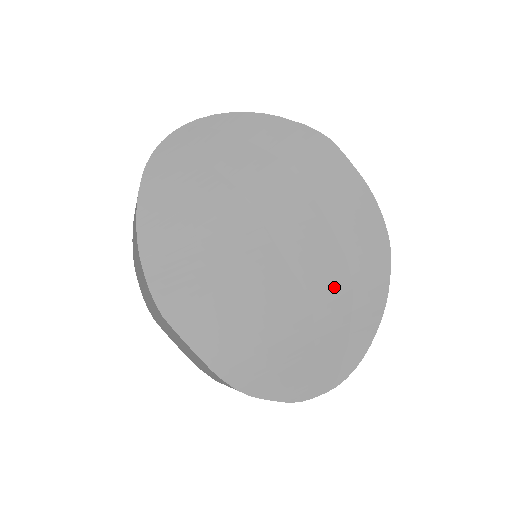
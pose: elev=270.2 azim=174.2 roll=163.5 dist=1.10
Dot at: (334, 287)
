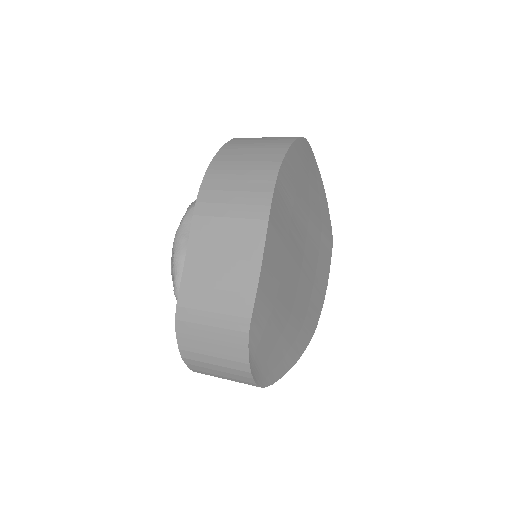
Dot at: (298, 320)
